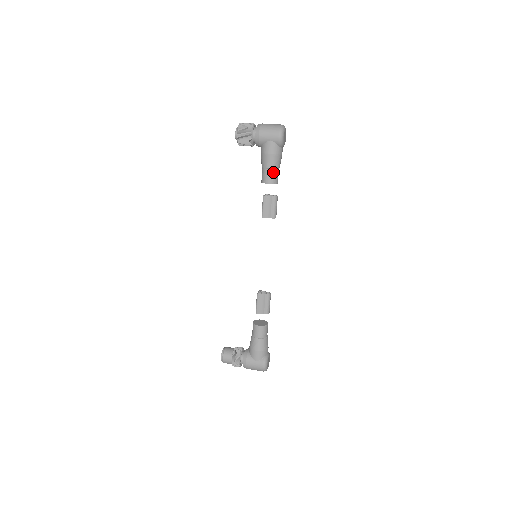
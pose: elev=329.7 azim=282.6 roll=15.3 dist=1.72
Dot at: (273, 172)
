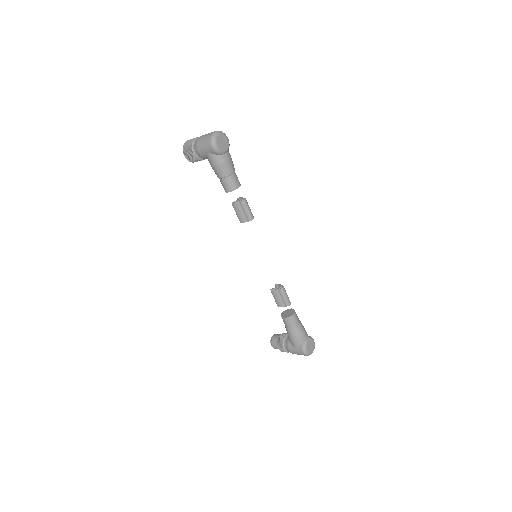
Dot at: (227, 180)
